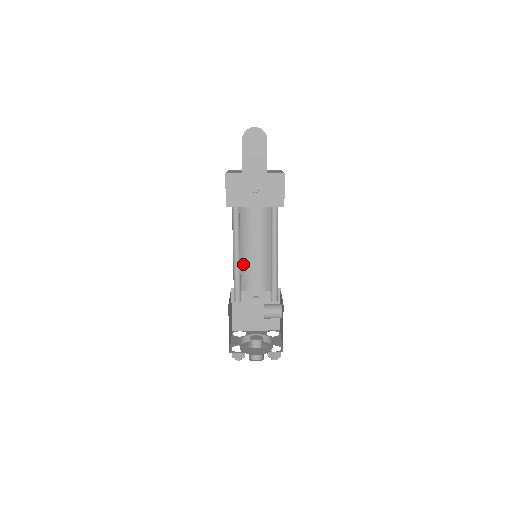
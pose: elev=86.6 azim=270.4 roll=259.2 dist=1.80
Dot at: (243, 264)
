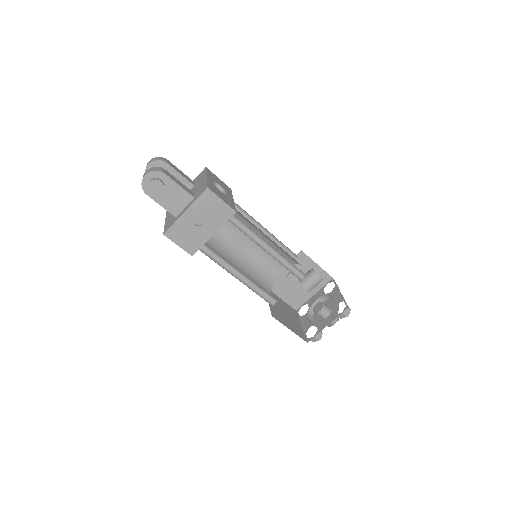
Dot at: (253, 265)
